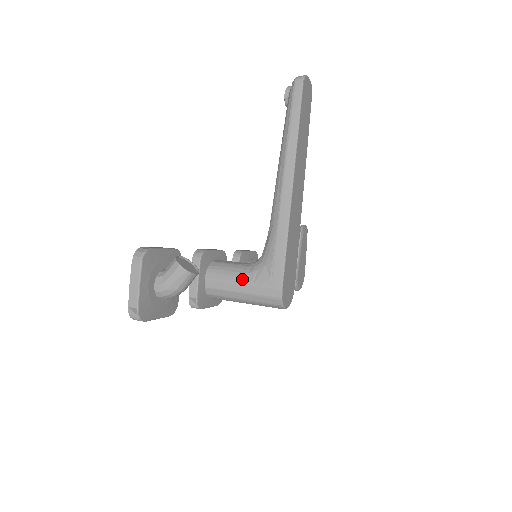
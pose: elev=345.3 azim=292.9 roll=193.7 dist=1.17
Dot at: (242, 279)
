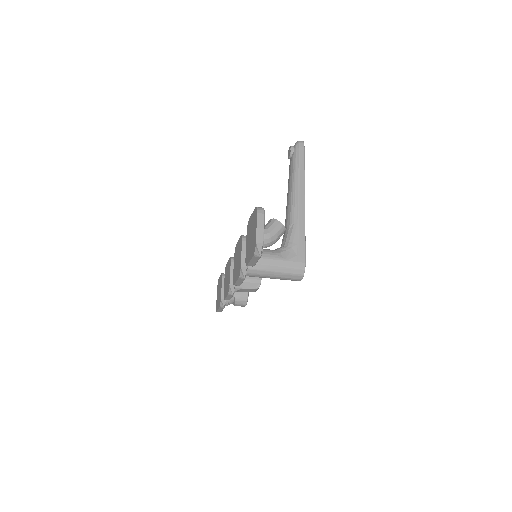
Dot at: (277, 256)
